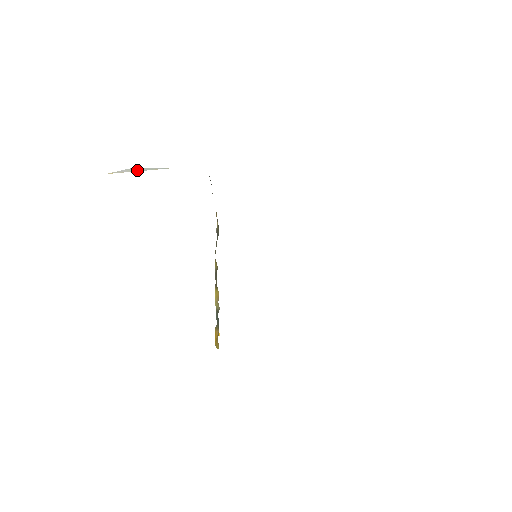
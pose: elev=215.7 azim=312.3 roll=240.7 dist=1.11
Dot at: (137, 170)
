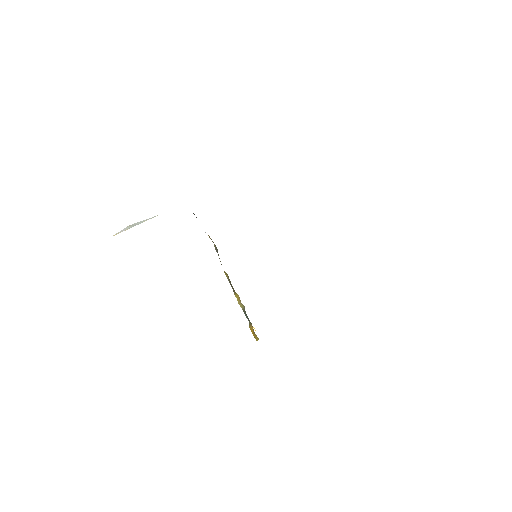
Dot at: (133, 226)
